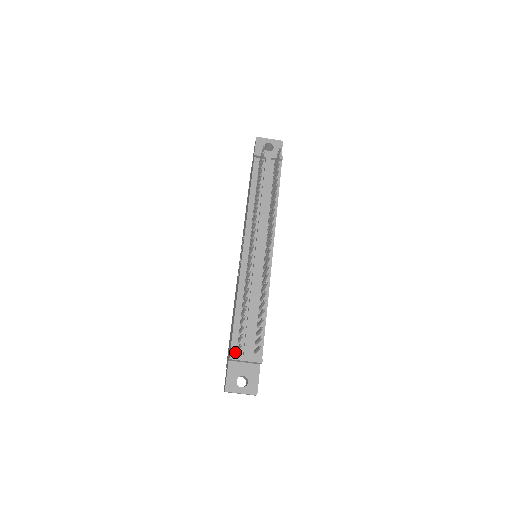
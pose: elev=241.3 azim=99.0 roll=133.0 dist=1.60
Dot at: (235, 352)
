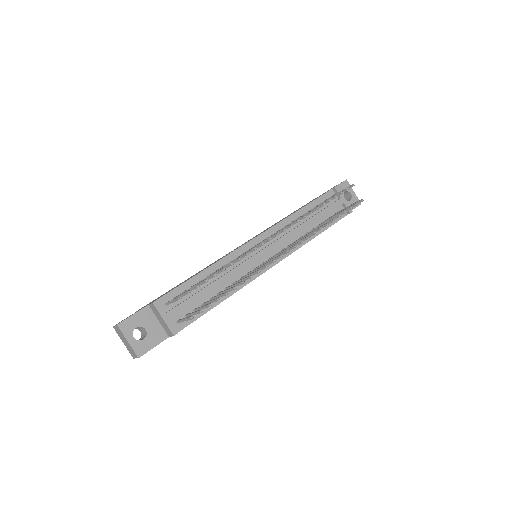
Dot at: (163, 303)
